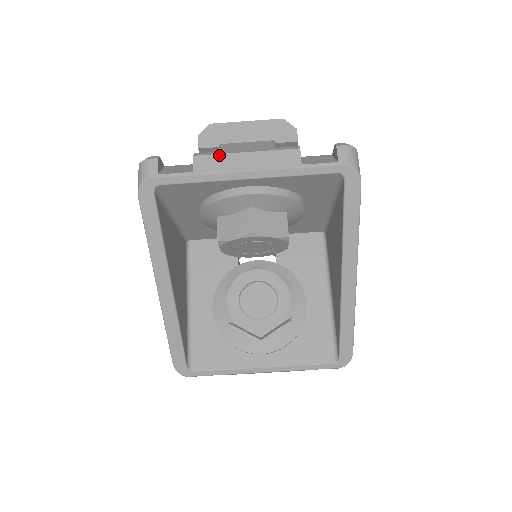
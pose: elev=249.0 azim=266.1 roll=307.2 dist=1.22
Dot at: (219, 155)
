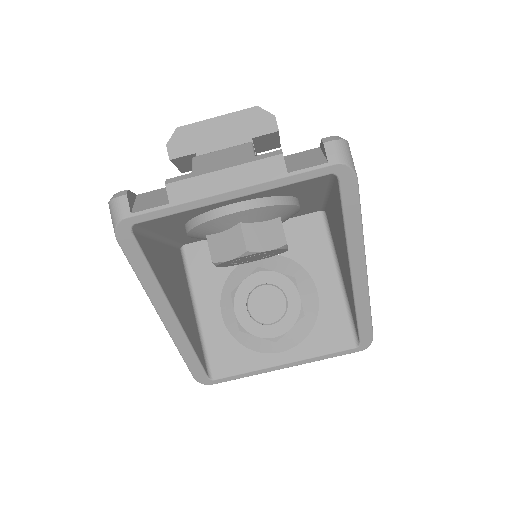
Dot at: (193, 178)
